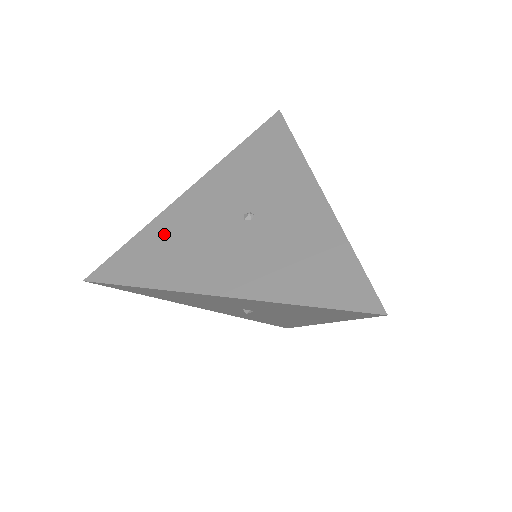
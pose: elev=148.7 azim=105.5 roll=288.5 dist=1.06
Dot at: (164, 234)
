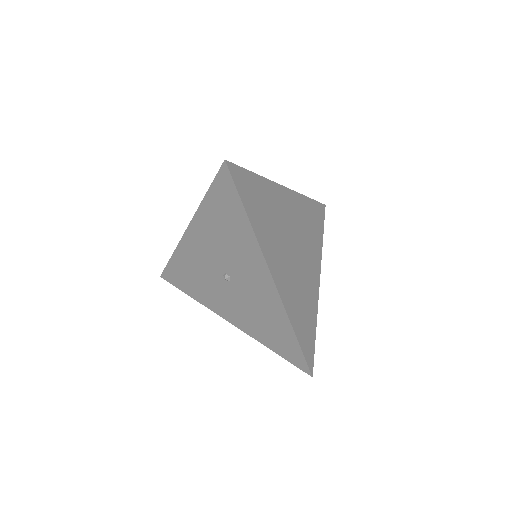
Dot at: occluded
